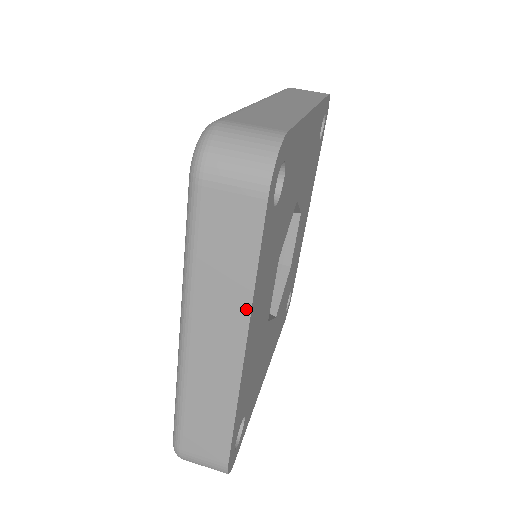
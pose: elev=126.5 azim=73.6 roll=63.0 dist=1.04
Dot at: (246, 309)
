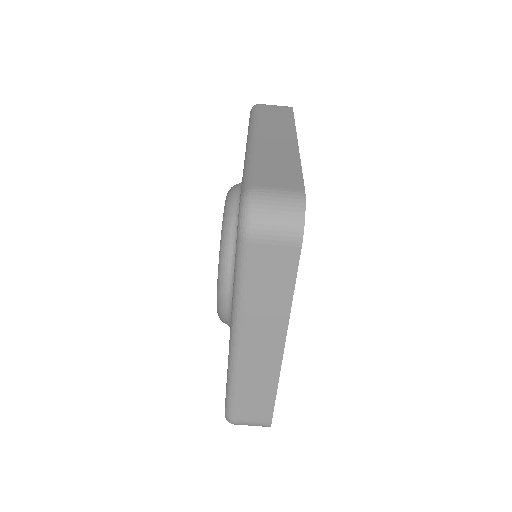
Dot at: occluded
